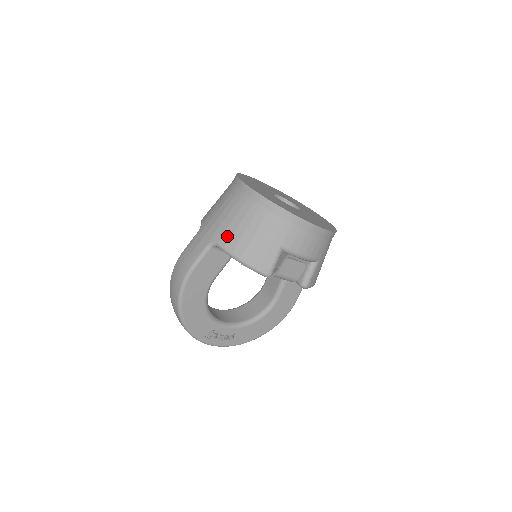
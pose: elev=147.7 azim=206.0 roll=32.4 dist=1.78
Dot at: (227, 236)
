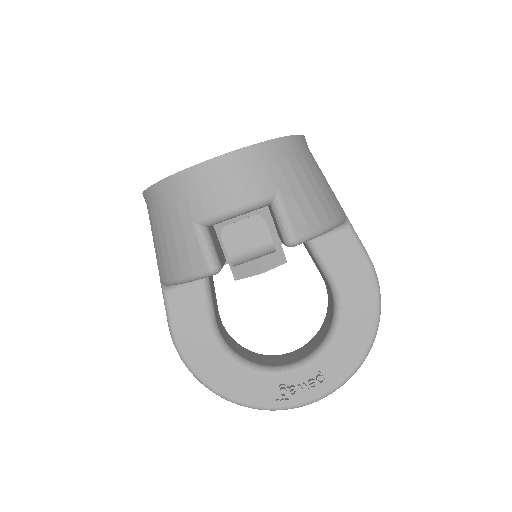
Dot at: (159, 266)
